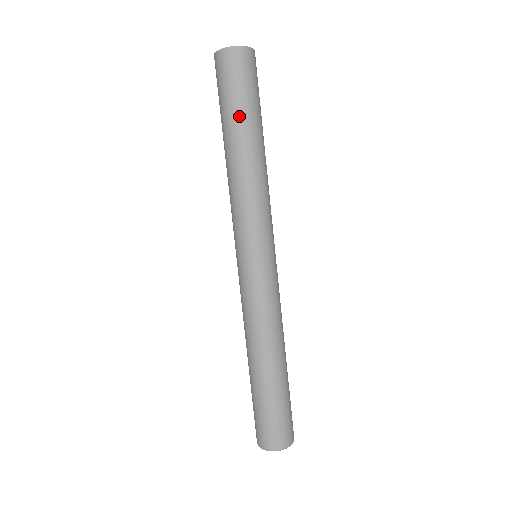
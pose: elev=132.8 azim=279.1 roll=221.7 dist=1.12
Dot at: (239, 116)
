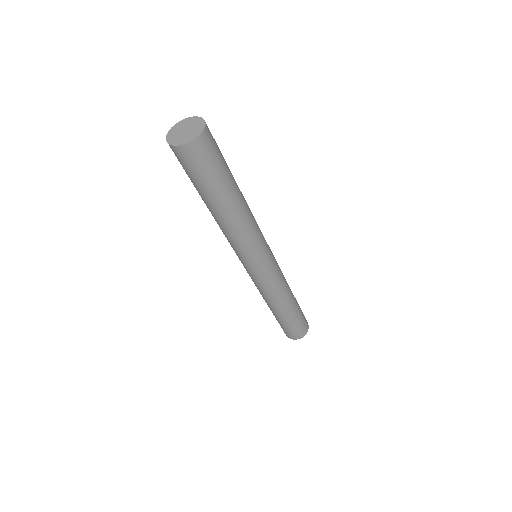
Dot at: (214, 193)
